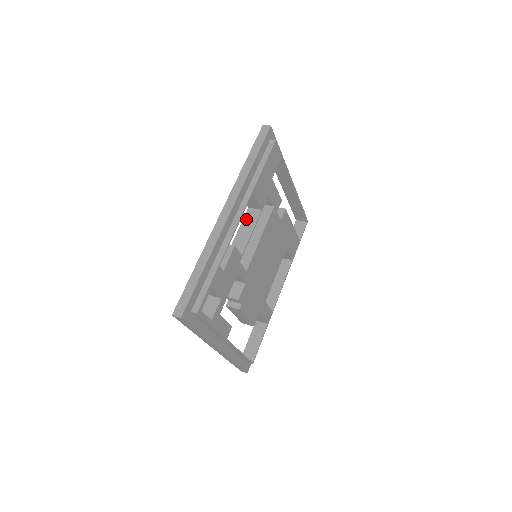
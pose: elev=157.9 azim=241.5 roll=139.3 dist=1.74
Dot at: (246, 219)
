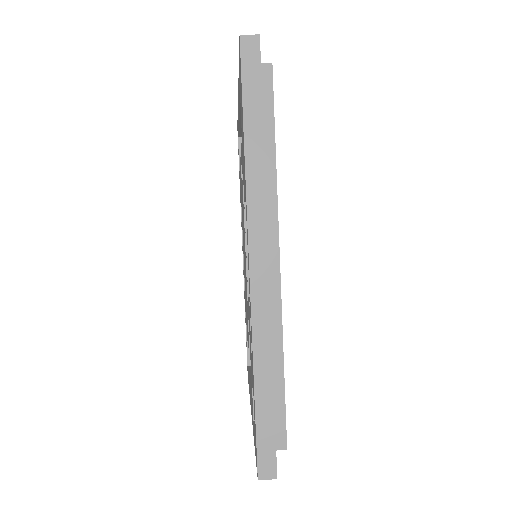
Dot at: occluded
